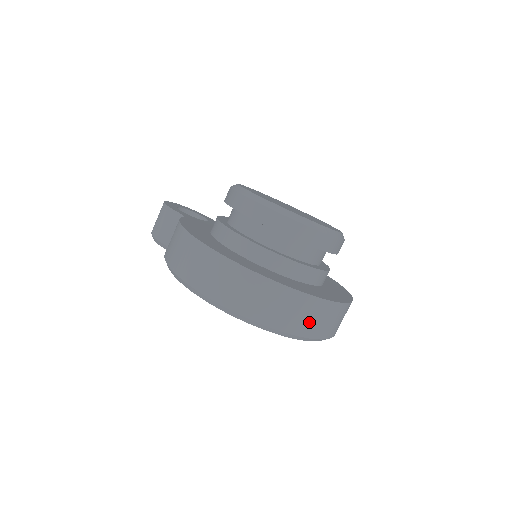
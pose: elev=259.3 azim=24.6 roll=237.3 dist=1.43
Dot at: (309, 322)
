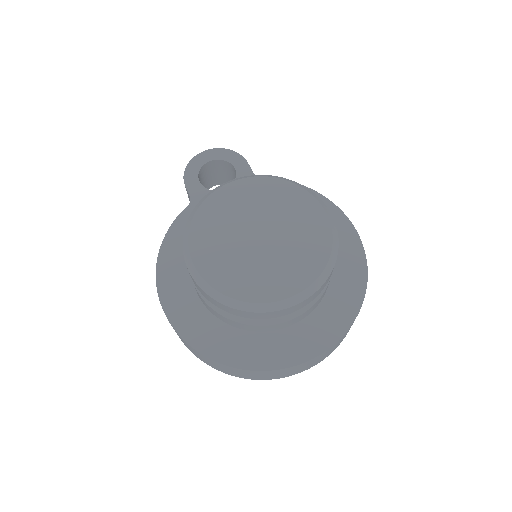
Dot at: (256, 376)
